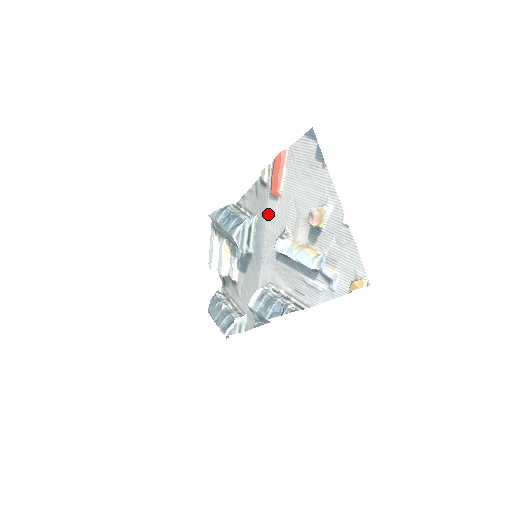
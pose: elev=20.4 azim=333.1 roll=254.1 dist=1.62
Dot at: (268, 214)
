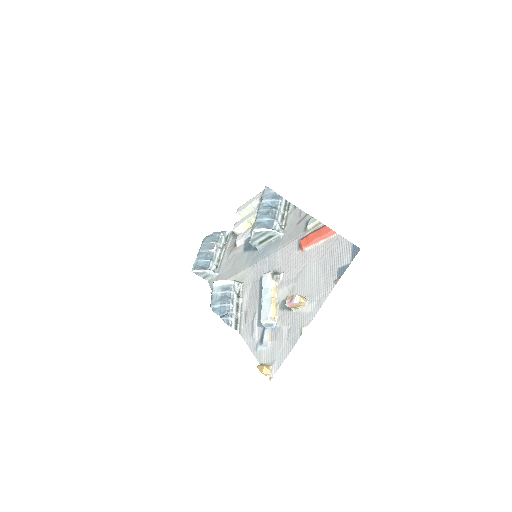
Dot at: (287, 247)
